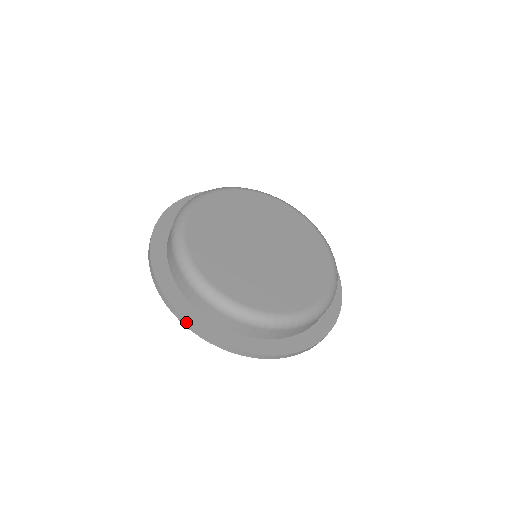
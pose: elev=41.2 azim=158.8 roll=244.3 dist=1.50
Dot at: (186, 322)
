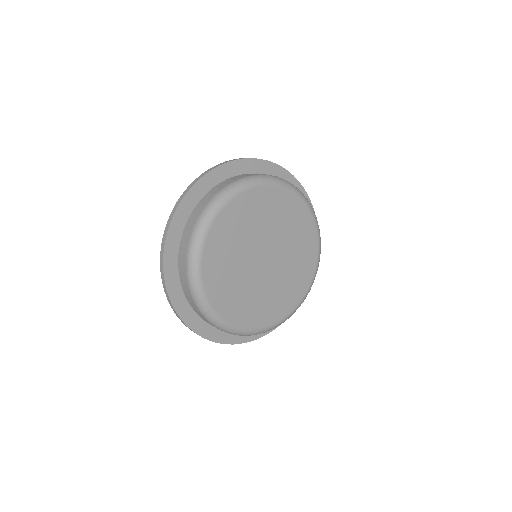
Dot at: (199, 335)
